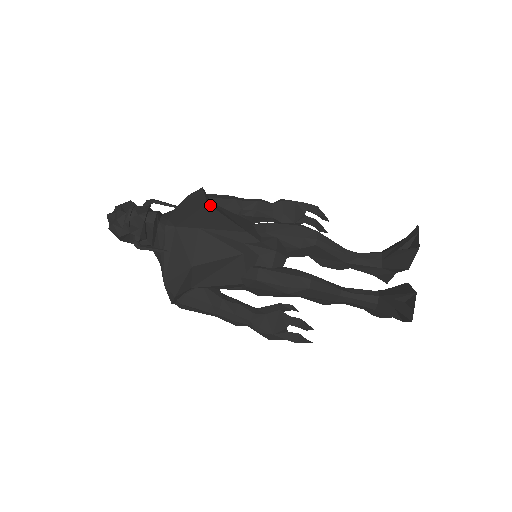
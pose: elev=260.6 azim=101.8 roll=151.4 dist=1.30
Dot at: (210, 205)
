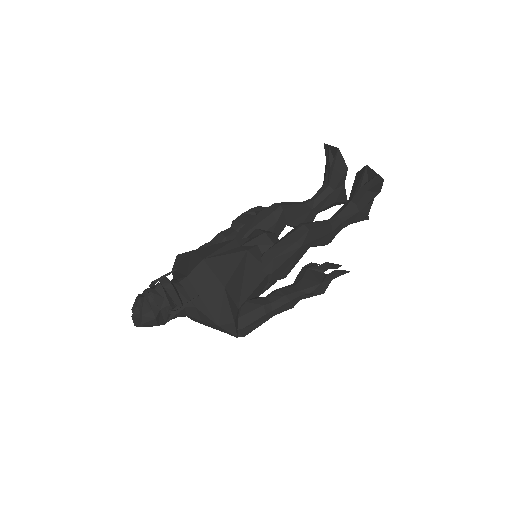
Dot at: (194, 250)
